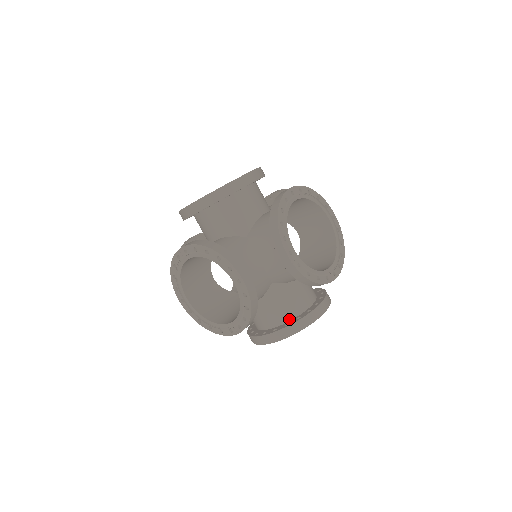
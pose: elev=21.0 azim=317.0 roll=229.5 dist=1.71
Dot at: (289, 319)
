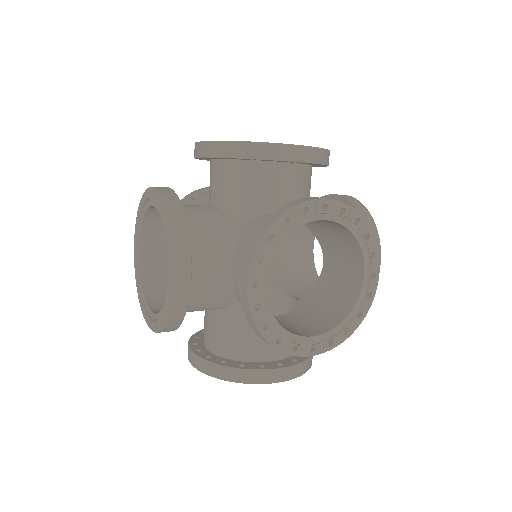
Dot at: occluded
